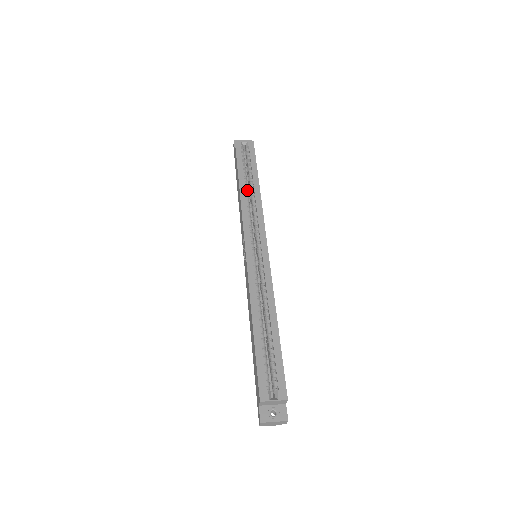
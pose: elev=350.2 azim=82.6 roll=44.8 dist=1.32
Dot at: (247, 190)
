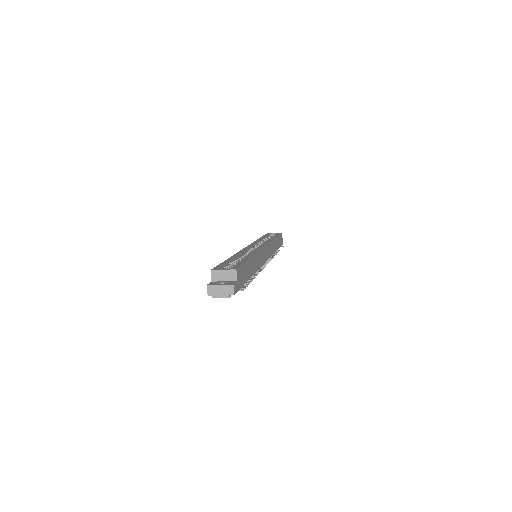
Dot at: (264, 240)
